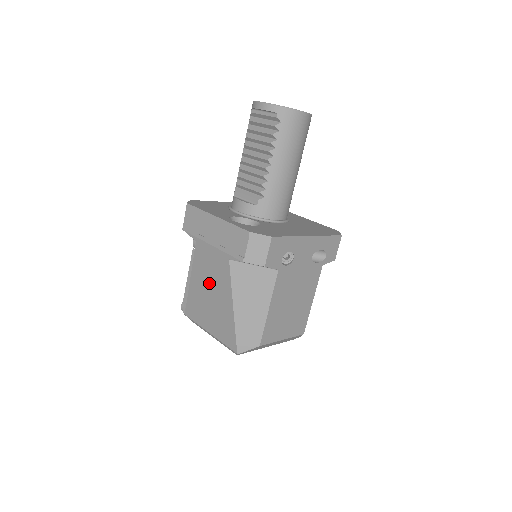
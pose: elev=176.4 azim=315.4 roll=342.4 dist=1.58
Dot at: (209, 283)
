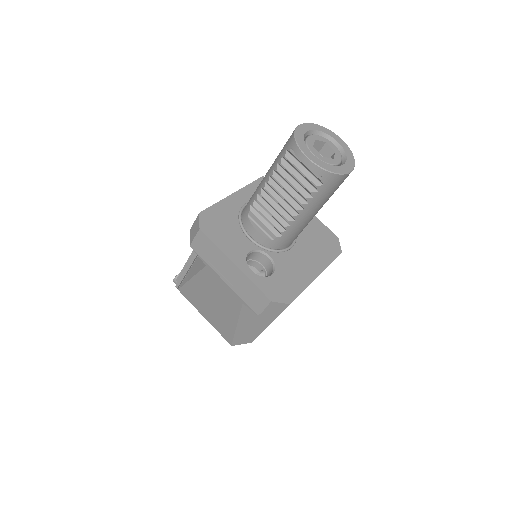
Dot at: (214, 297)
